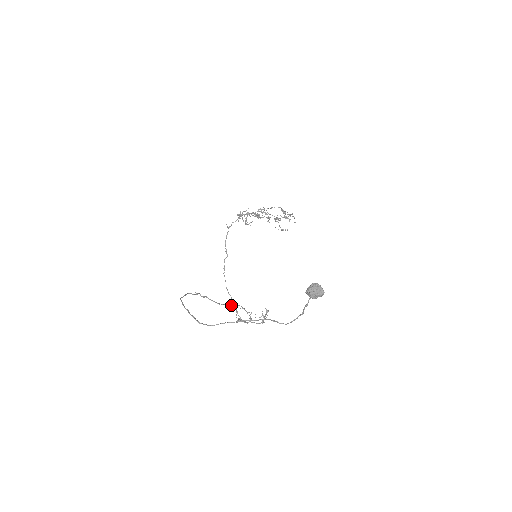
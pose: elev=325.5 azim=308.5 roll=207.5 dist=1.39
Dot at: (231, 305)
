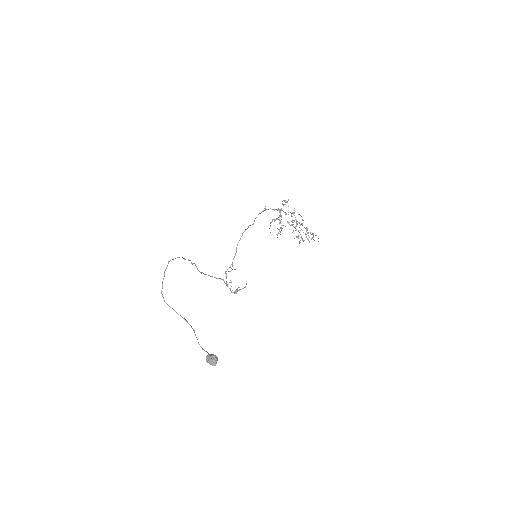
Dot at: (212, 276)
